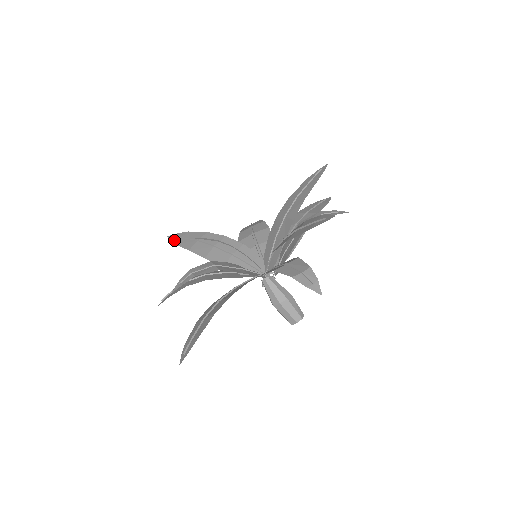
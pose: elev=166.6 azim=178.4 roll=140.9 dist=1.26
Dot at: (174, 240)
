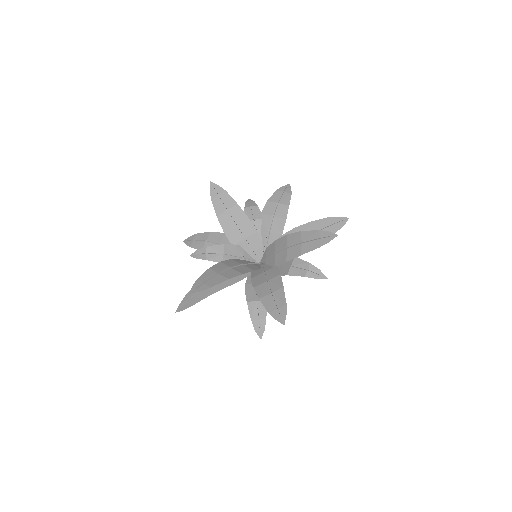
Dot at: (213, 194)
